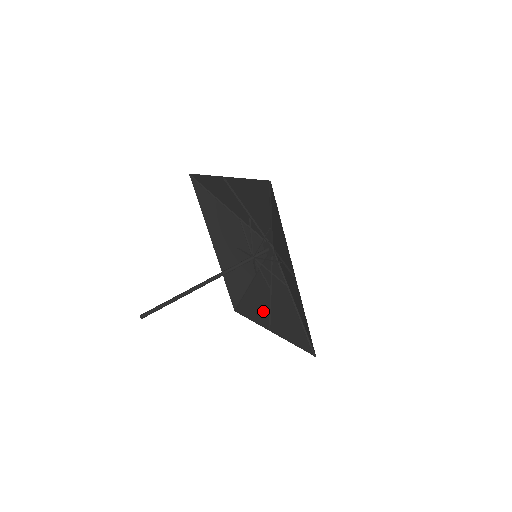
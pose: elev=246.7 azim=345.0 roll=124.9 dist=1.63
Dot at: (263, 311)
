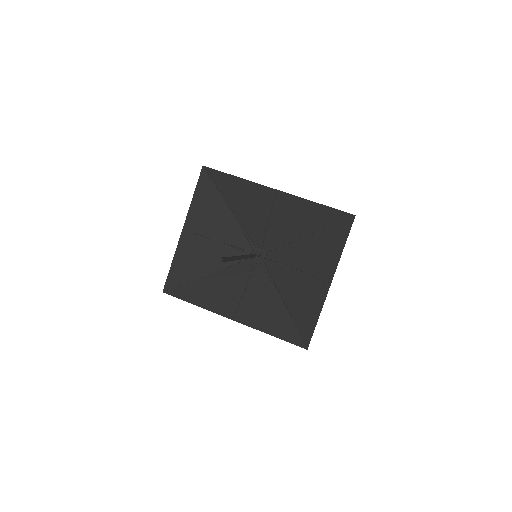
Dot at: (311, 290)
